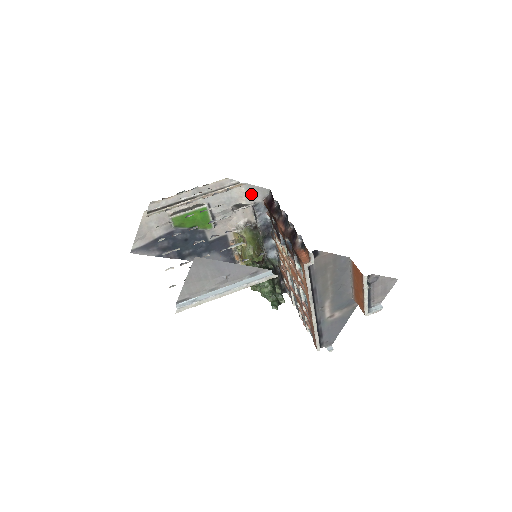
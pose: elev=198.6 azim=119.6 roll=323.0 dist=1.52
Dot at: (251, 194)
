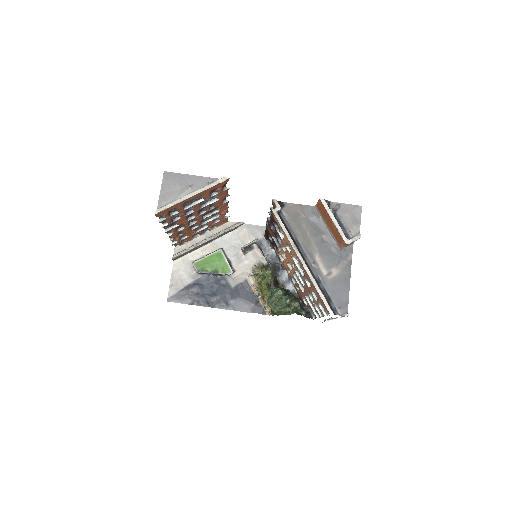
Dot at: (252, 232)
